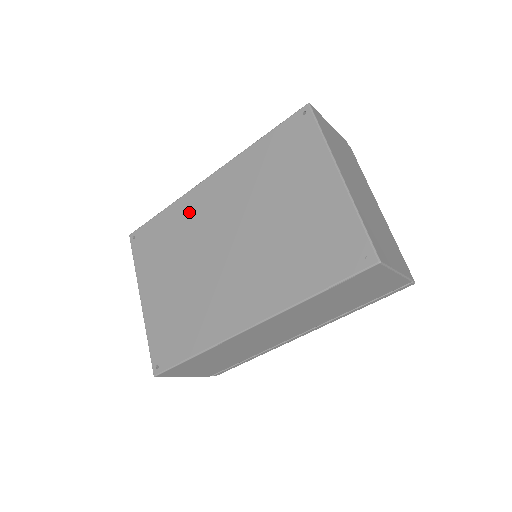
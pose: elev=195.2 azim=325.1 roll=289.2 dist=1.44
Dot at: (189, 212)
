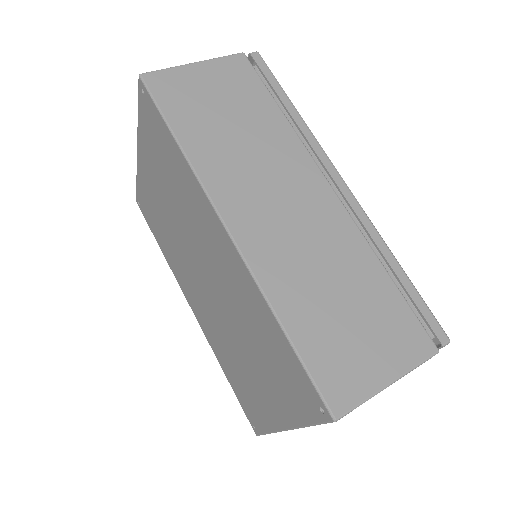
Dot at: (194, 203)
